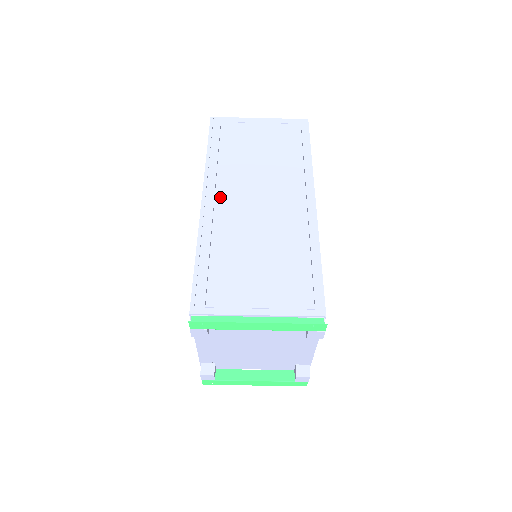
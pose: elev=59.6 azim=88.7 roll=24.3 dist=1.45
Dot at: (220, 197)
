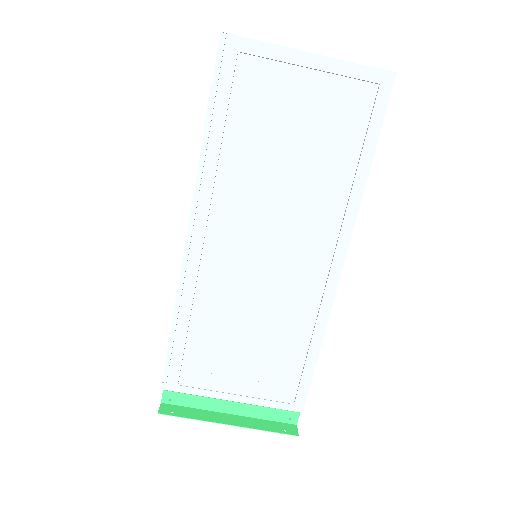
Dot at: (214, 232)
